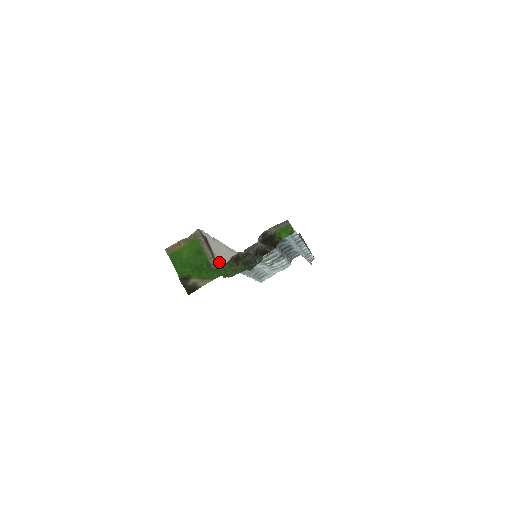
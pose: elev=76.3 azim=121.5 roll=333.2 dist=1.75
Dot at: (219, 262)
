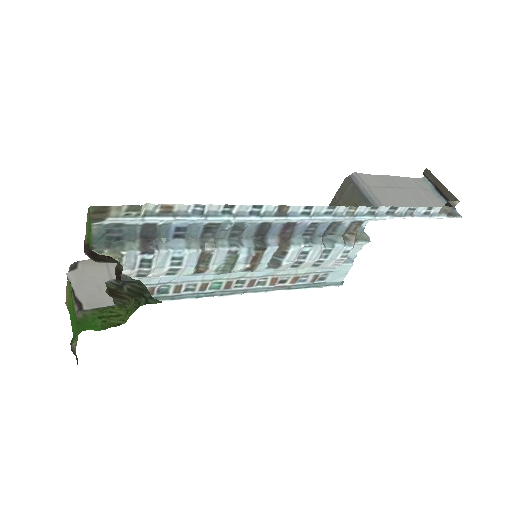
Dot at: (94, 306)
